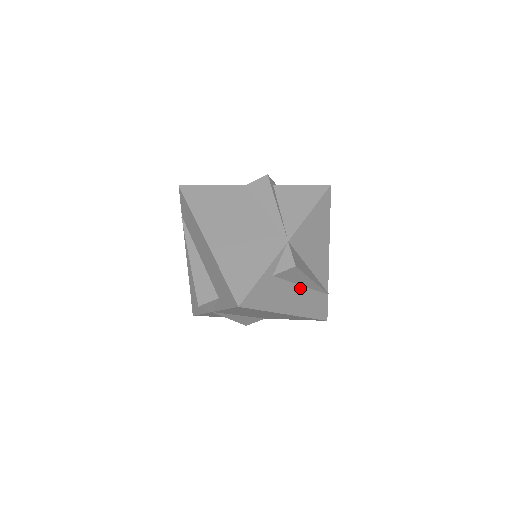
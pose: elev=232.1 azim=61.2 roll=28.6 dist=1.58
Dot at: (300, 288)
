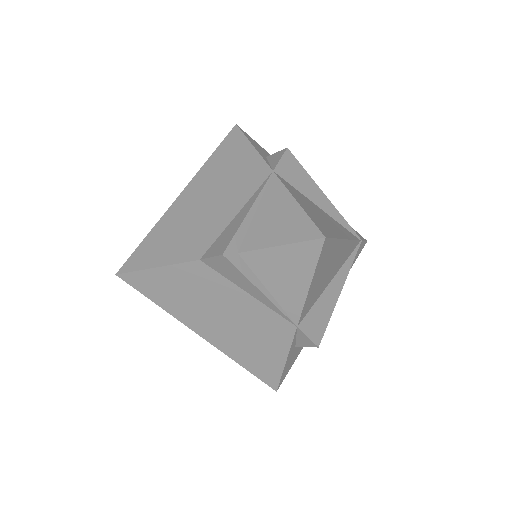
Dot at: occluded
